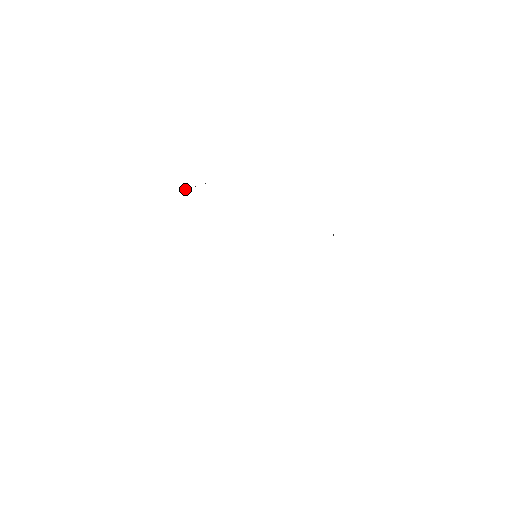
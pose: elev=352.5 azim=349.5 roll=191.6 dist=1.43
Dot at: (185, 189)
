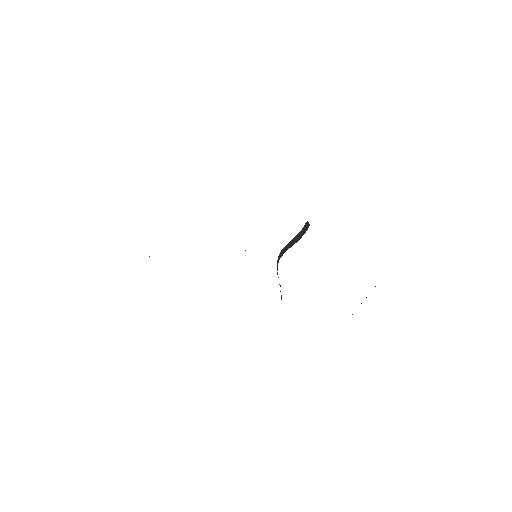
Dot at: occluded
